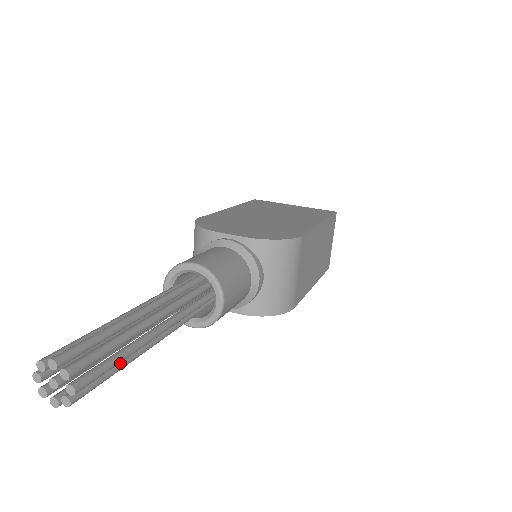
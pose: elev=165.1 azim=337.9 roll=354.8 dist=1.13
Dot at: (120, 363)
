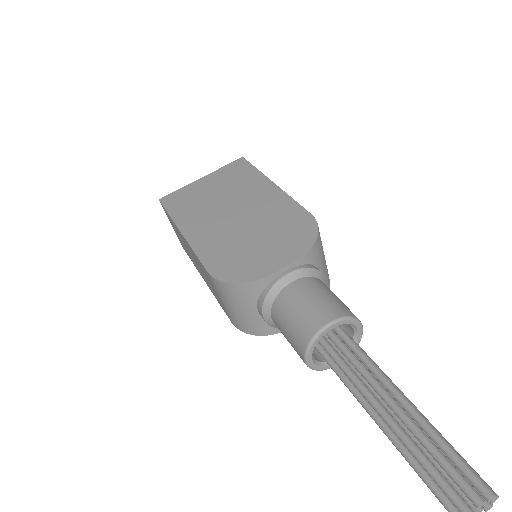
Dot at: occluded
